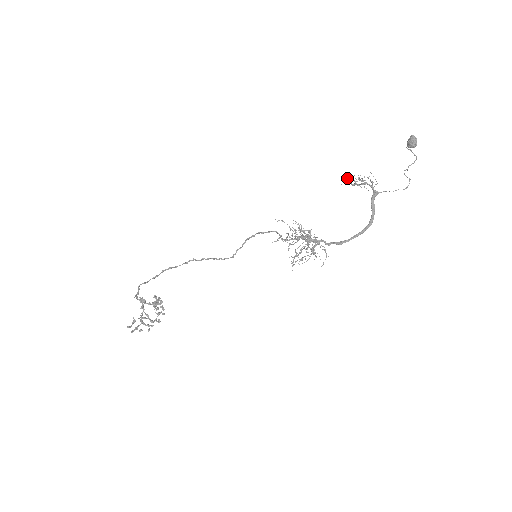
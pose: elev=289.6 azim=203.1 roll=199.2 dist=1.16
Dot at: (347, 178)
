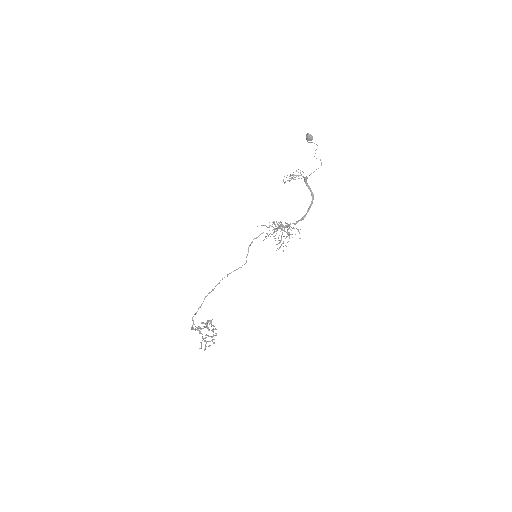
Dot at: occluded
